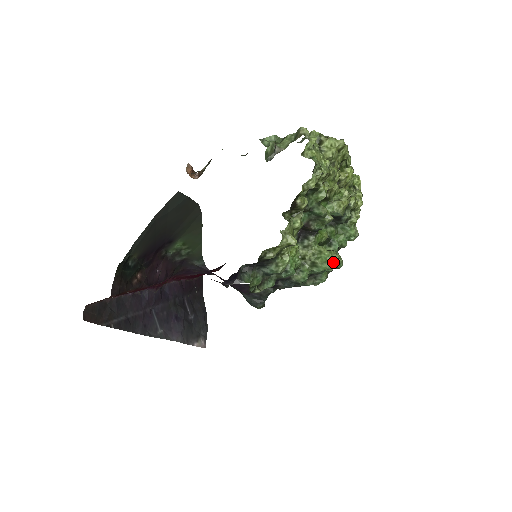
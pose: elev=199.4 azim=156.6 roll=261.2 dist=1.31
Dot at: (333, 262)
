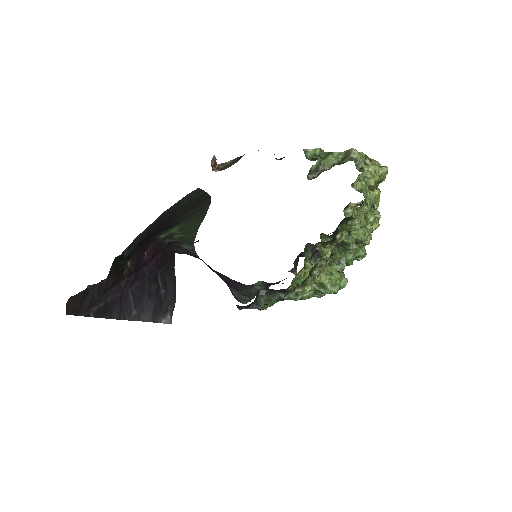
Dot at: (341, 286)
